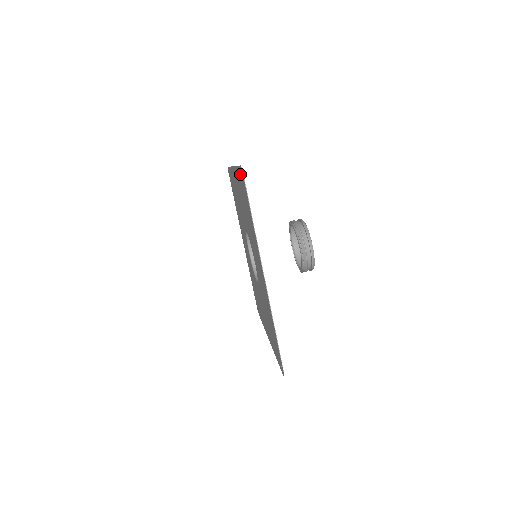
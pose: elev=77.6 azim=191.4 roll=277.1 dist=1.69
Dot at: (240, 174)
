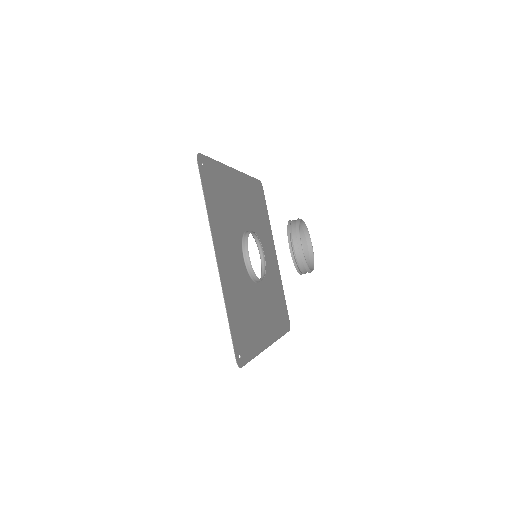
Dot at: (208, 164)
